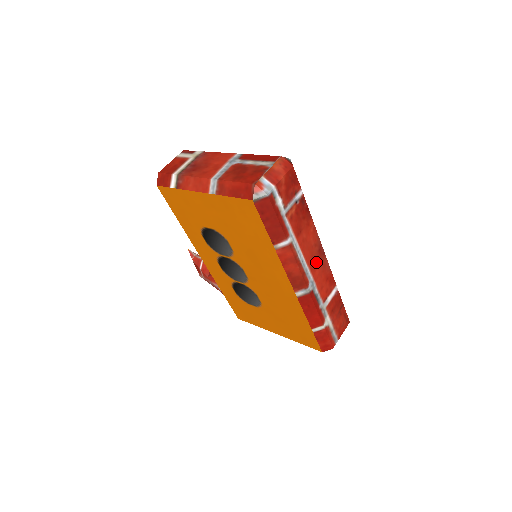
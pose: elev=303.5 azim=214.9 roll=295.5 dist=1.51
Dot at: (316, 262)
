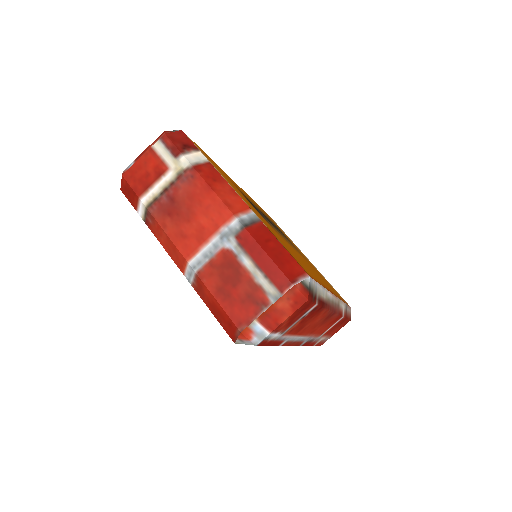
Dot at: (319, 325)
